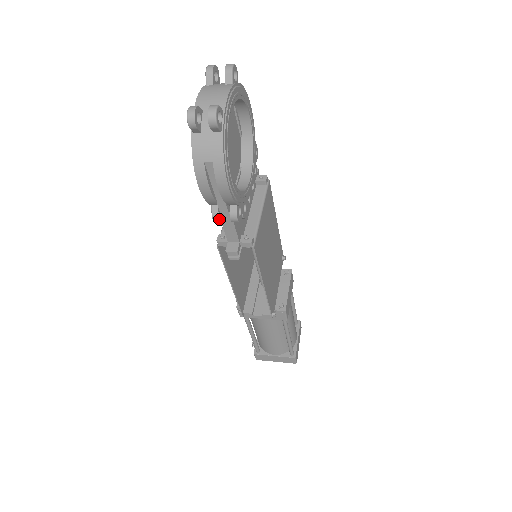
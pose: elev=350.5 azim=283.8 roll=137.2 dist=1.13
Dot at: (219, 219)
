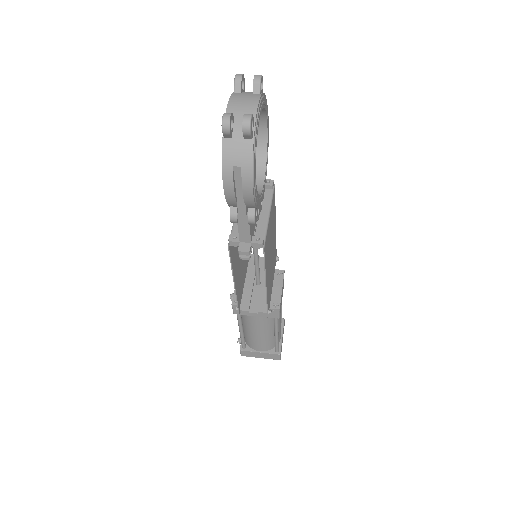
Dot at: (236, 220)
